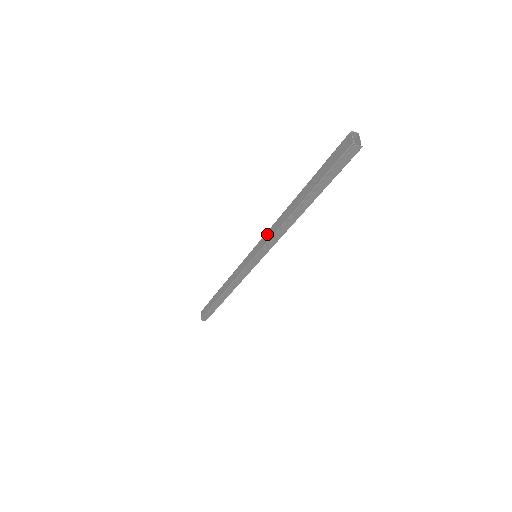
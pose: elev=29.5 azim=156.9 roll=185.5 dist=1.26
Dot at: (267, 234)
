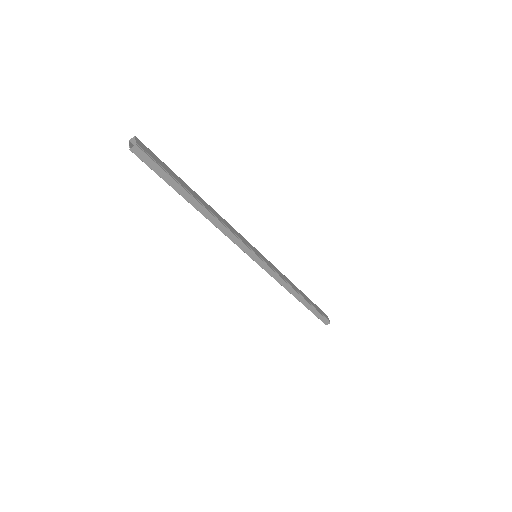
Dot at: occluded
